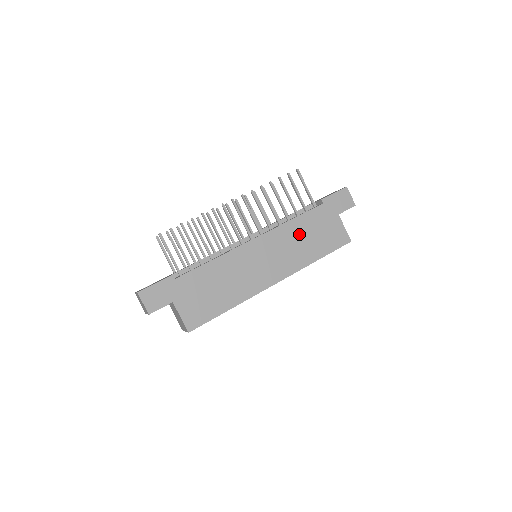
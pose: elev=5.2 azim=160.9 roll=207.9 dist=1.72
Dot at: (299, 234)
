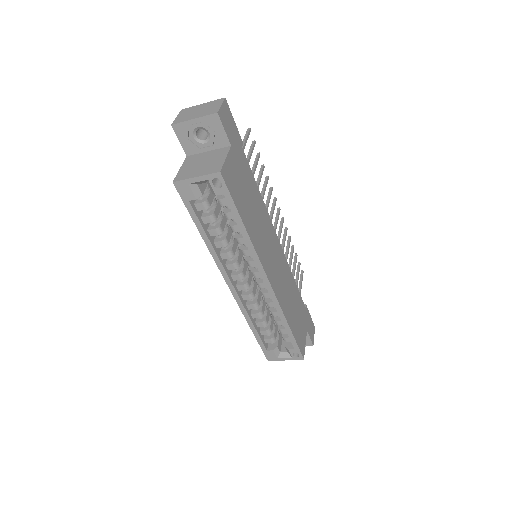
Dot at: (292, 292)
